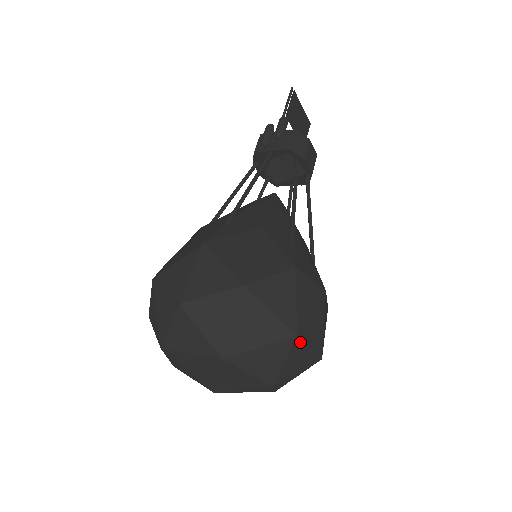
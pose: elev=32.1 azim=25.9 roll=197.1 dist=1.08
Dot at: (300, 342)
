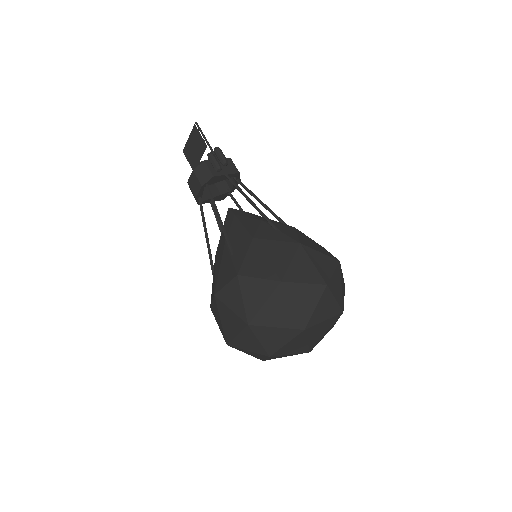
Dot at: occluded
